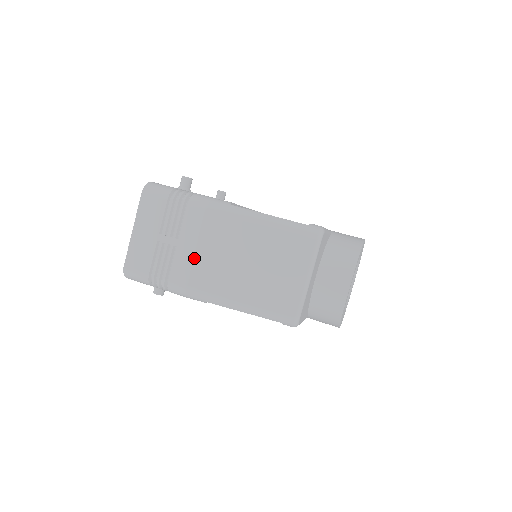
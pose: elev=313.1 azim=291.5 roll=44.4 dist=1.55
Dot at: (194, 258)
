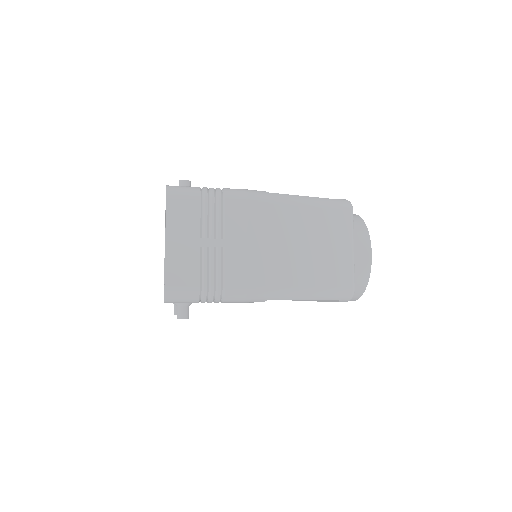
Dot at: (248, 254)
